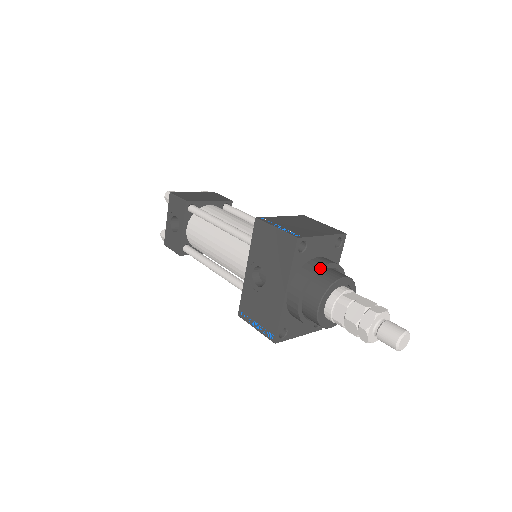
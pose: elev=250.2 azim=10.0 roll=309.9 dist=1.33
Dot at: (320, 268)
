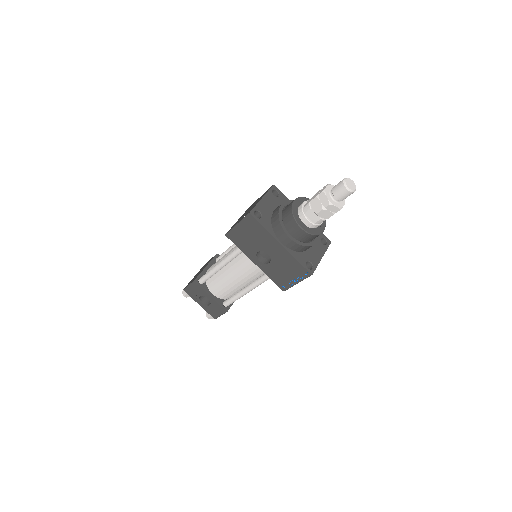
Dot at: (279, 212)
